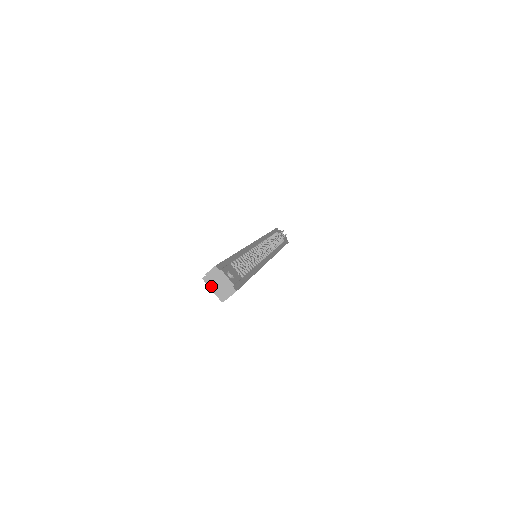
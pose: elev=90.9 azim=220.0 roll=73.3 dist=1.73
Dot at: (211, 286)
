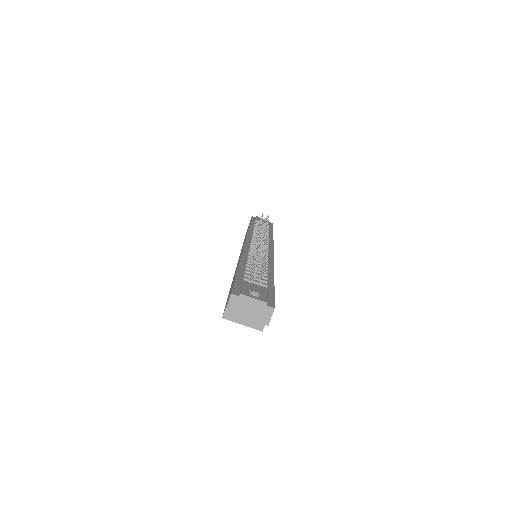
Dot at: (238, 320)
